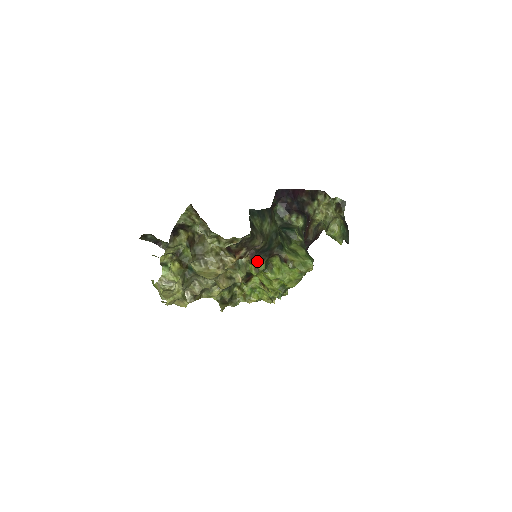
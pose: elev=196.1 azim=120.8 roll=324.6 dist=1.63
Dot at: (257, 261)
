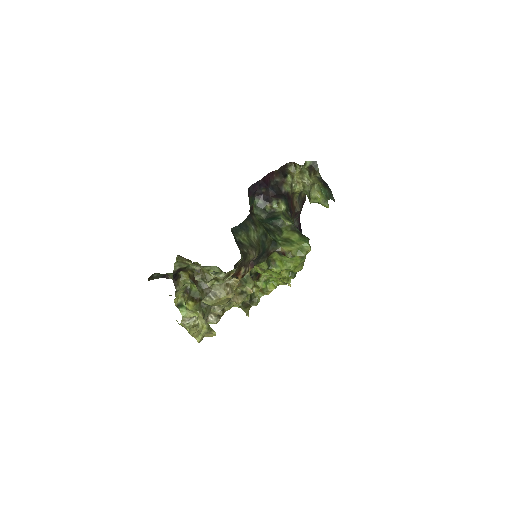
Dot at: (259, 264)
